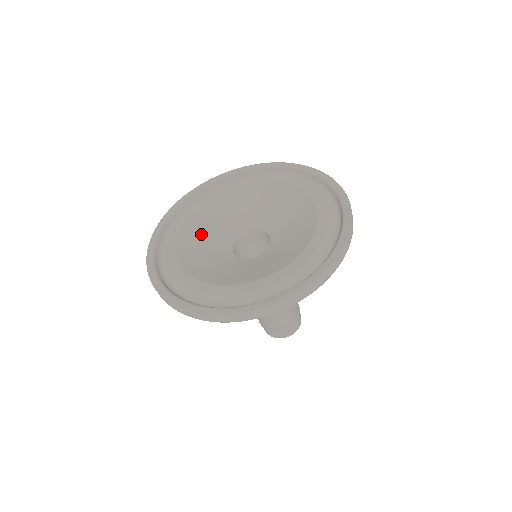
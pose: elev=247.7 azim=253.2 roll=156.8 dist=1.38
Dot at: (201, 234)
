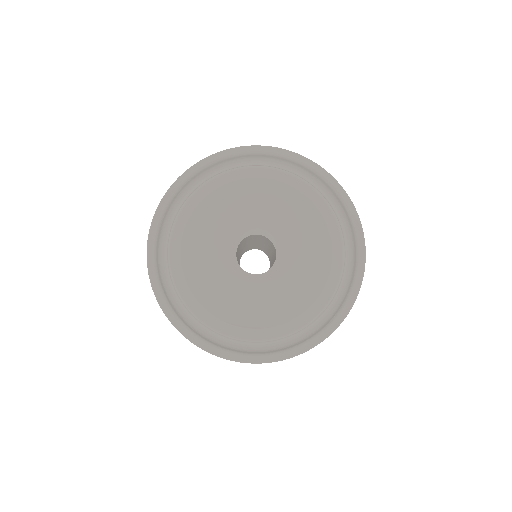
Dot at: (207, 232)
